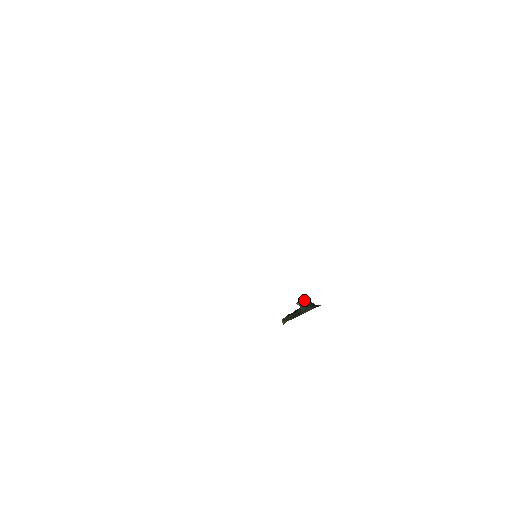
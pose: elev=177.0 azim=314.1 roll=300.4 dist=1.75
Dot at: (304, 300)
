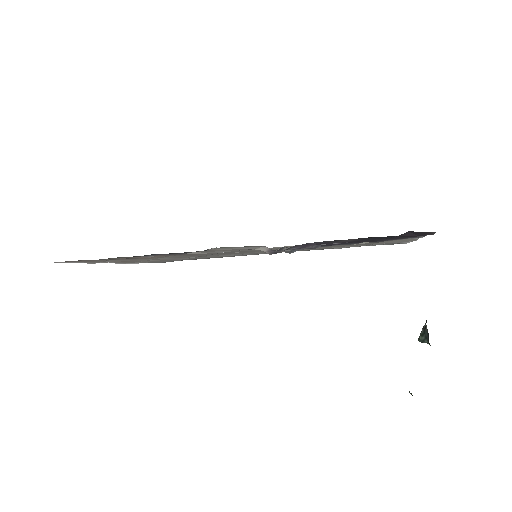
Dot at: occluded
